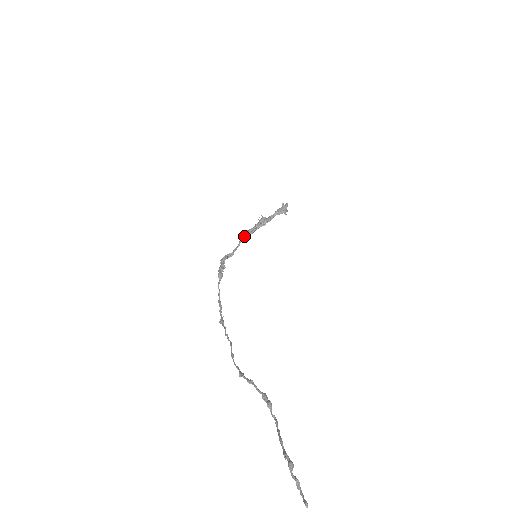
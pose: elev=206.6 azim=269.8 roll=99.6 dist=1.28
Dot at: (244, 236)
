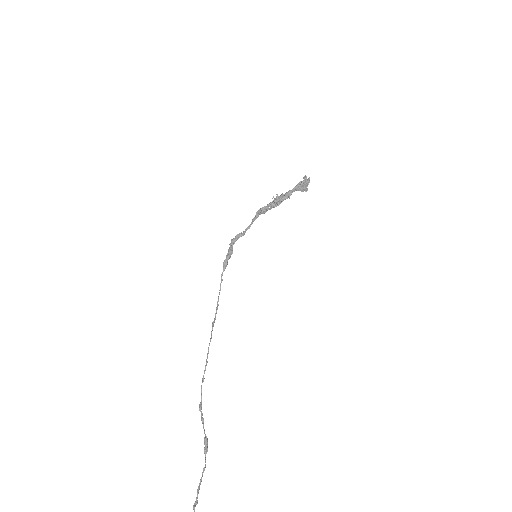
Dot at: (257, 215)
